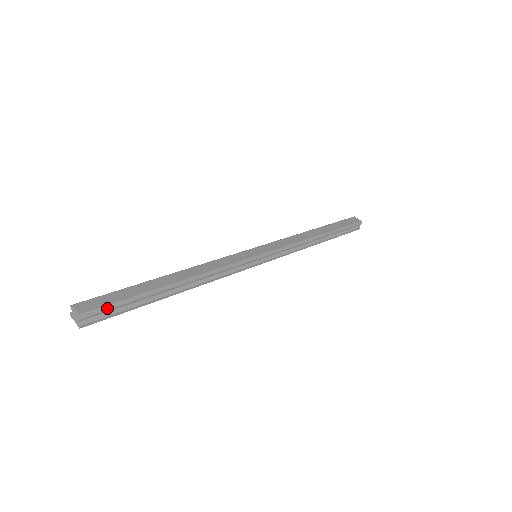
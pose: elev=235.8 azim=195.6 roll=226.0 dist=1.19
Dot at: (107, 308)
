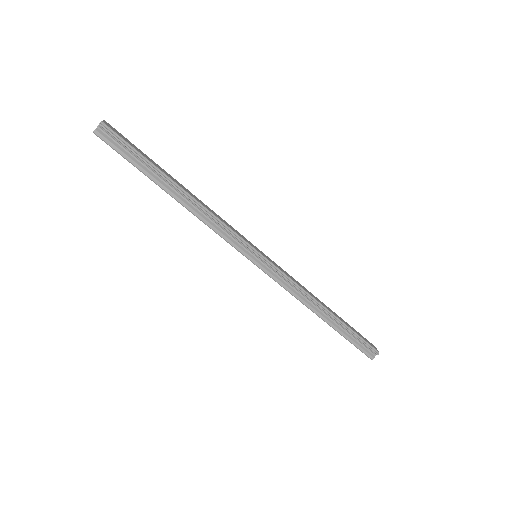
Dot at: (121, 139)
